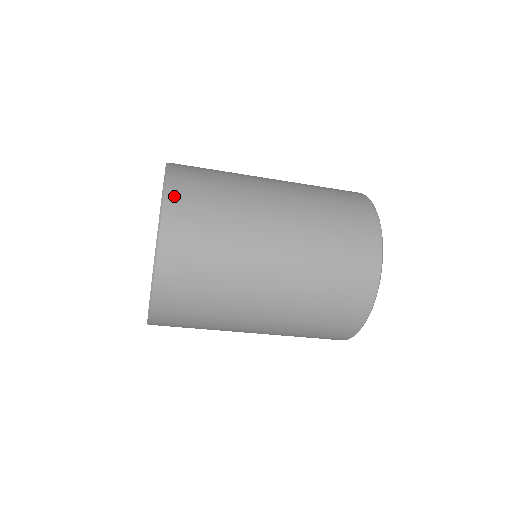
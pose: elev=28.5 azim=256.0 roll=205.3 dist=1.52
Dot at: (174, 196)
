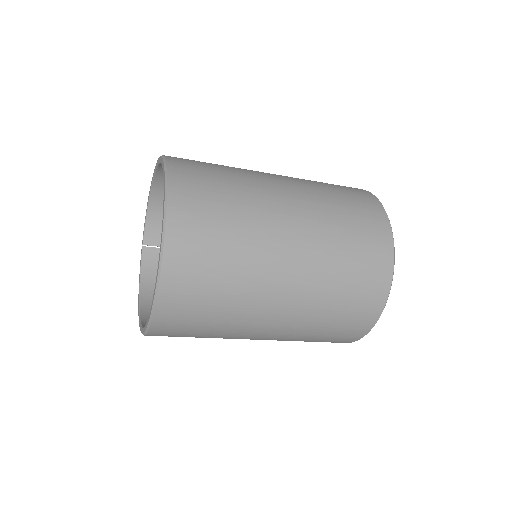
Dot at: (170, 289)
